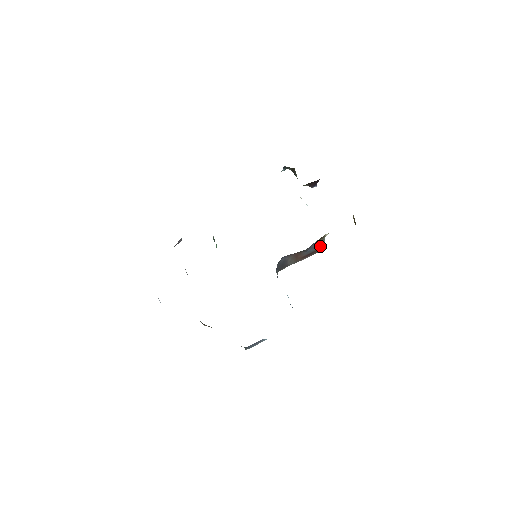
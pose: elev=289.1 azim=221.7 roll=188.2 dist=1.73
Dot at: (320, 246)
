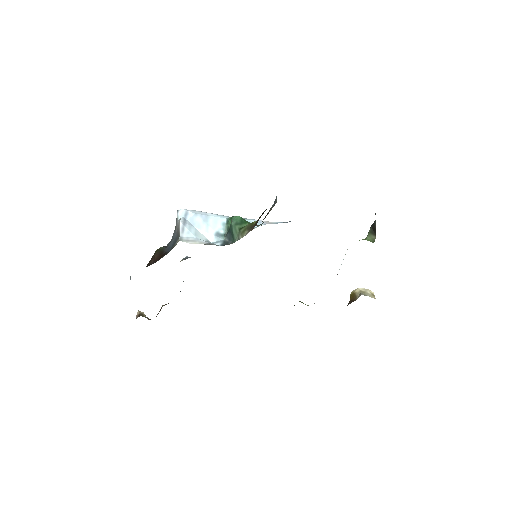
Dot at: occluded
